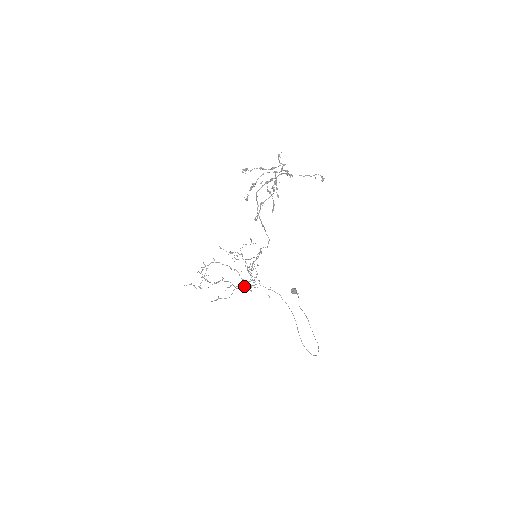
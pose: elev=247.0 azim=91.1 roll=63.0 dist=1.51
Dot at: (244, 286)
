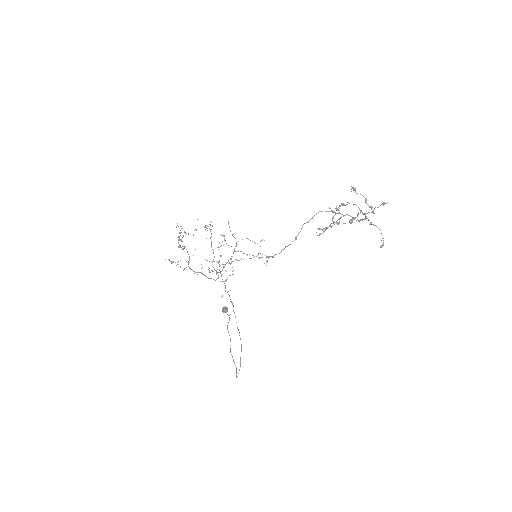
Dot at: occluded
